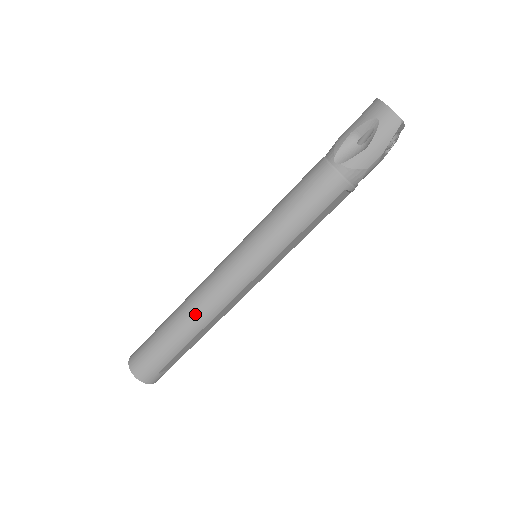
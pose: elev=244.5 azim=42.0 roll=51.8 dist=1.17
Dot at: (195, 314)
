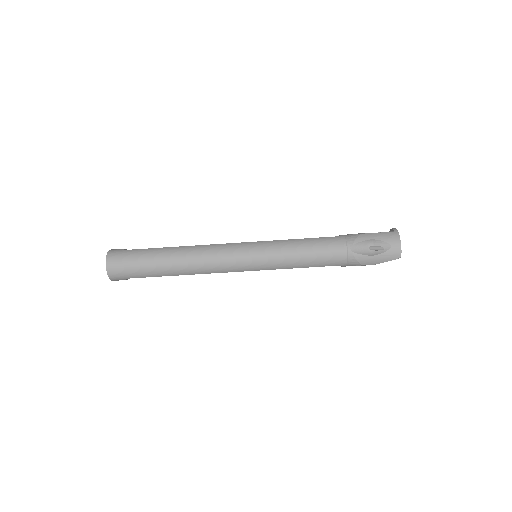
Dot at: (190, 264)
